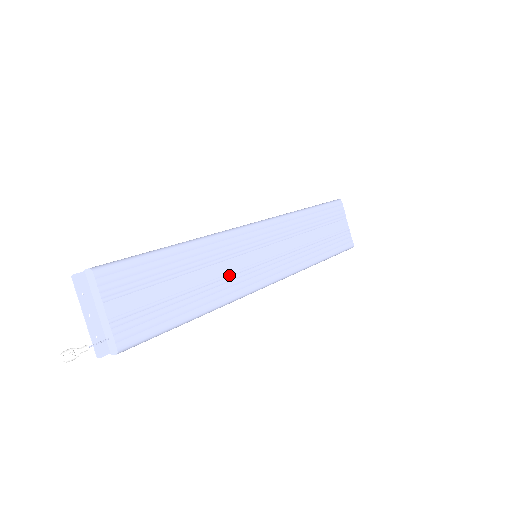
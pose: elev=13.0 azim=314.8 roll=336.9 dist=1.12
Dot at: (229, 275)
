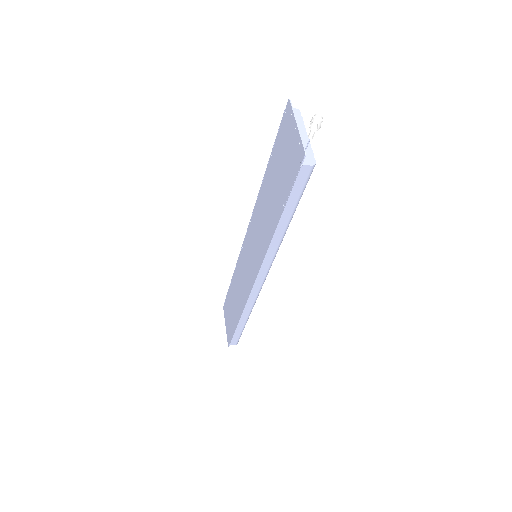
Dot at: occluded
